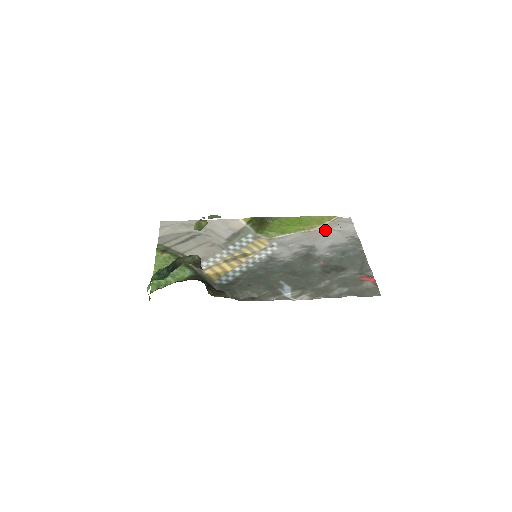
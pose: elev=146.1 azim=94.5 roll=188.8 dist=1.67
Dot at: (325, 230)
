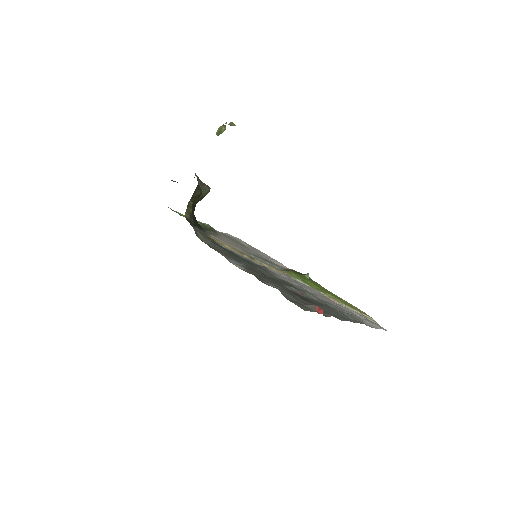
Dot at: occluded
